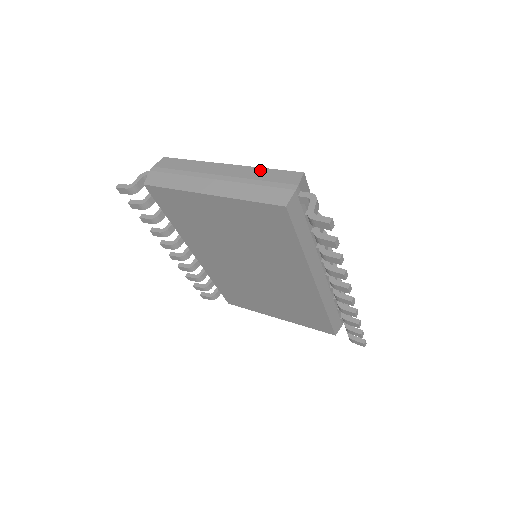
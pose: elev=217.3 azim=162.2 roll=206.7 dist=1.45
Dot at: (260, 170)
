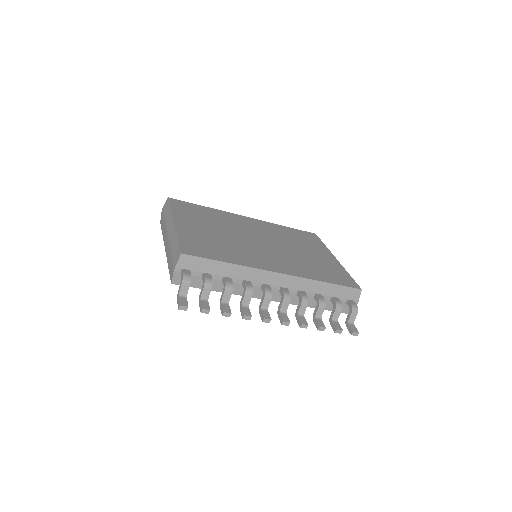
Dot at: (175, 238)
